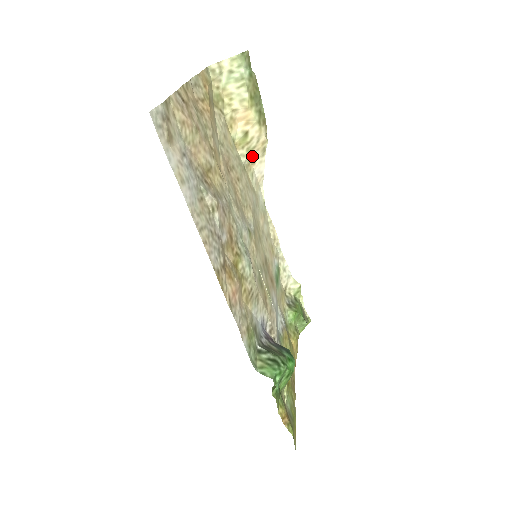
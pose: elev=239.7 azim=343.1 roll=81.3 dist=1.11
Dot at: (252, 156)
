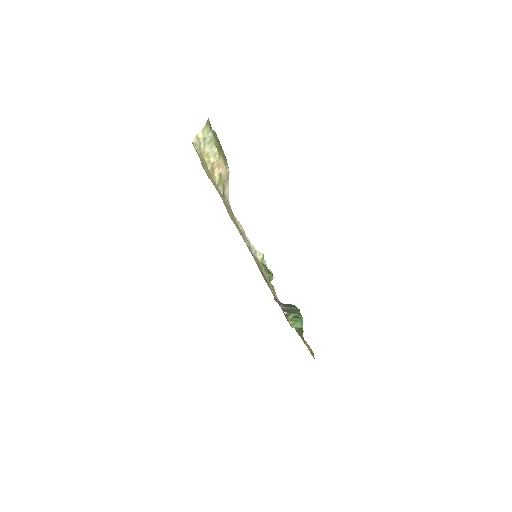
Dot at: (224, 186)
